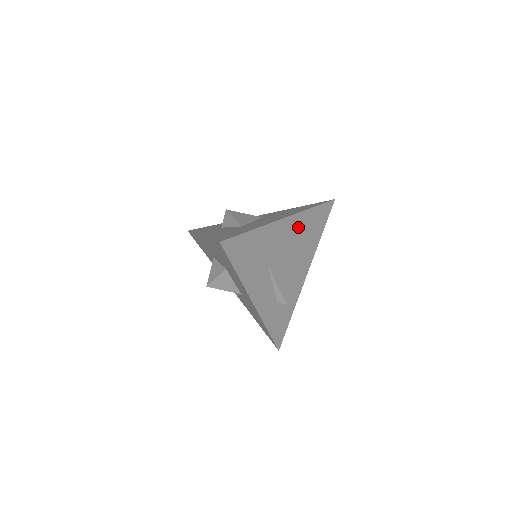
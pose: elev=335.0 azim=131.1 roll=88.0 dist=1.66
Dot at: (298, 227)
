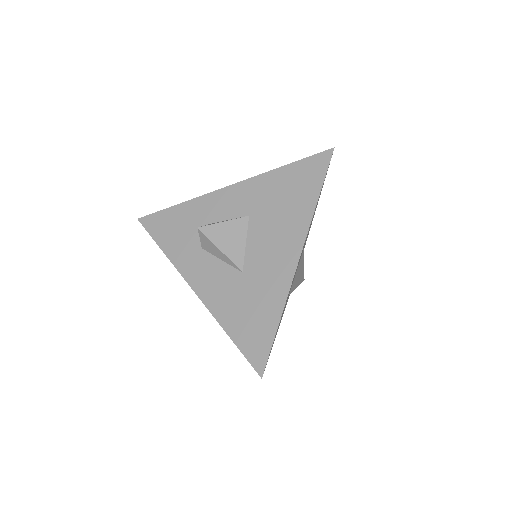
Dot at: (307, 234)
